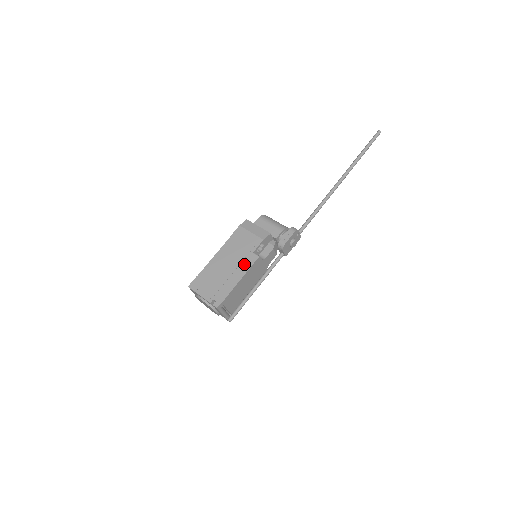
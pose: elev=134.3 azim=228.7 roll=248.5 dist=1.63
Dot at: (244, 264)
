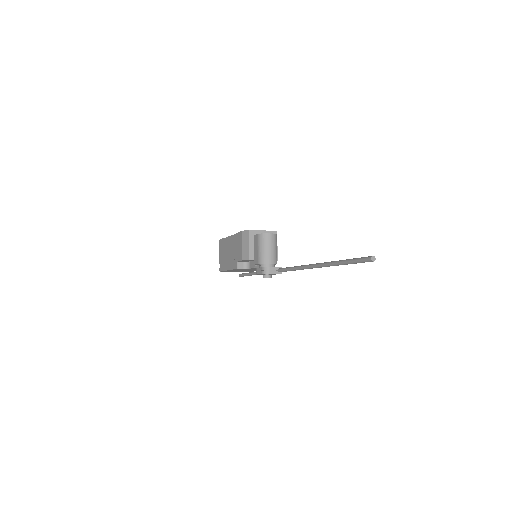
Dot at: (232, 263)
